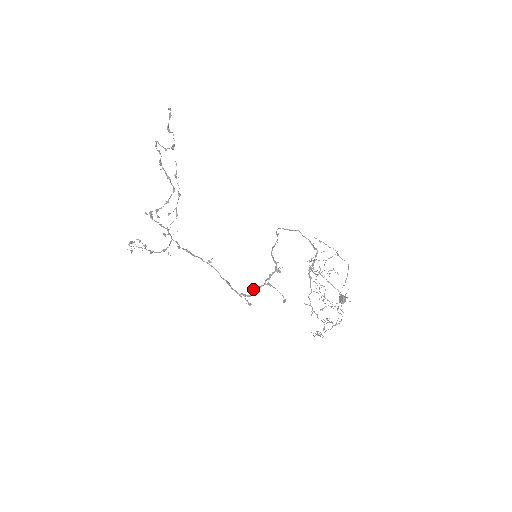
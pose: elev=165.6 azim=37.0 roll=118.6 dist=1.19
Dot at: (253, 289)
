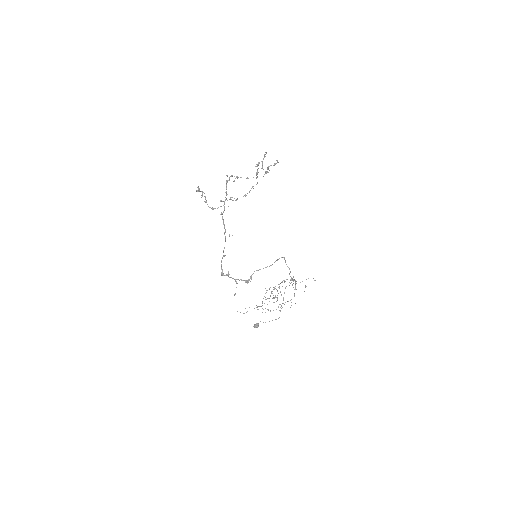
Dot at: (228, 275)
